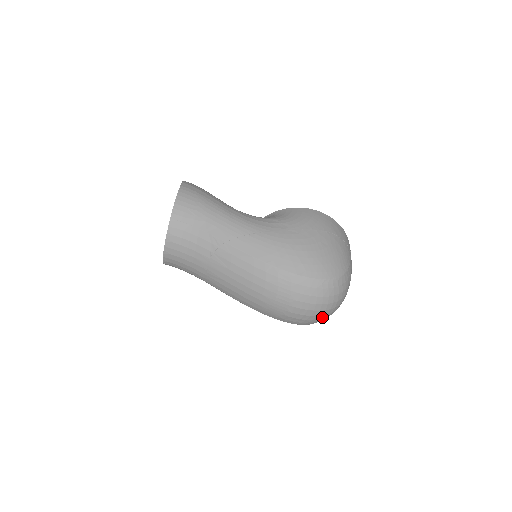
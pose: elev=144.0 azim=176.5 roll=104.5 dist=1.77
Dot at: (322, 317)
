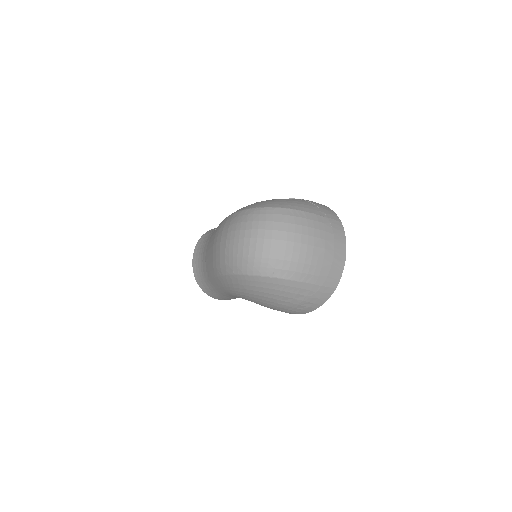
Dot at: (259, 253)
